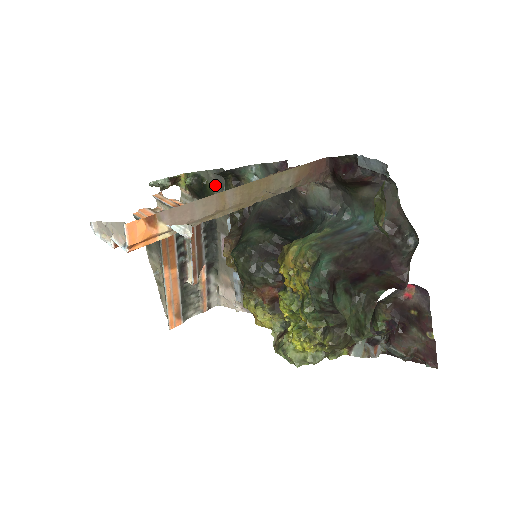
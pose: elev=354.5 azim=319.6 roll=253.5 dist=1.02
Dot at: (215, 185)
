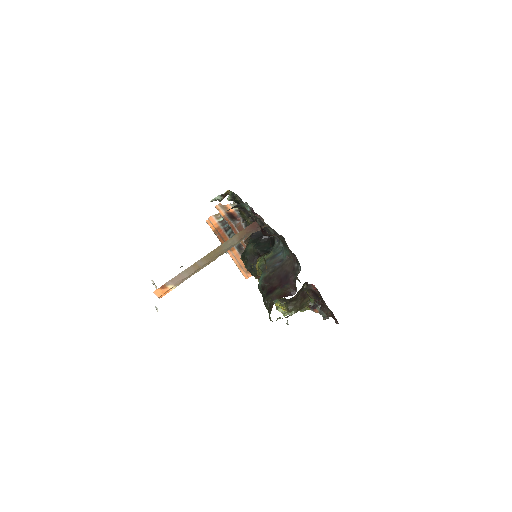
Dot at: (241, 202)
